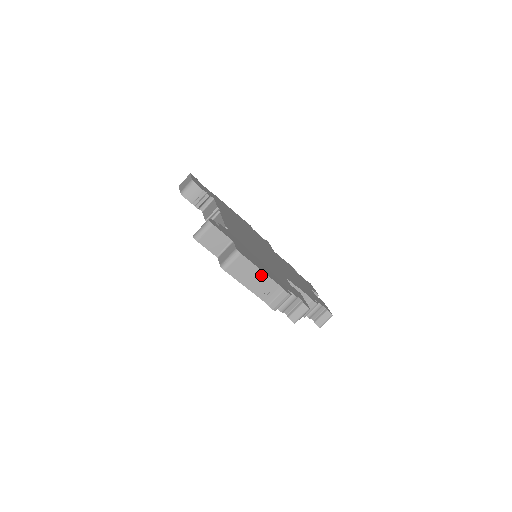
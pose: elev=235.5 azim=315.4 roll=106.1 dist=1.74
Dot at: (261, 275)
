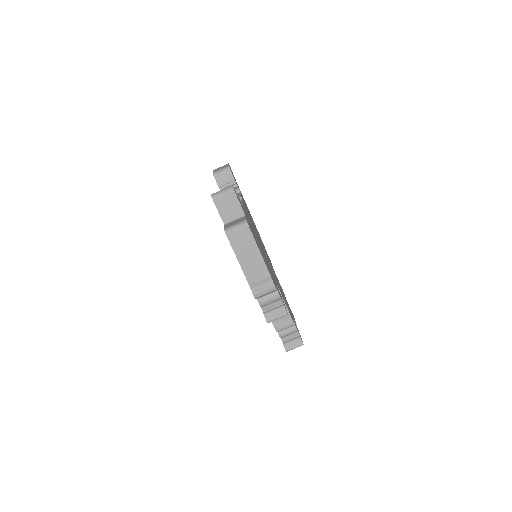
Dot at: (258, 256)
